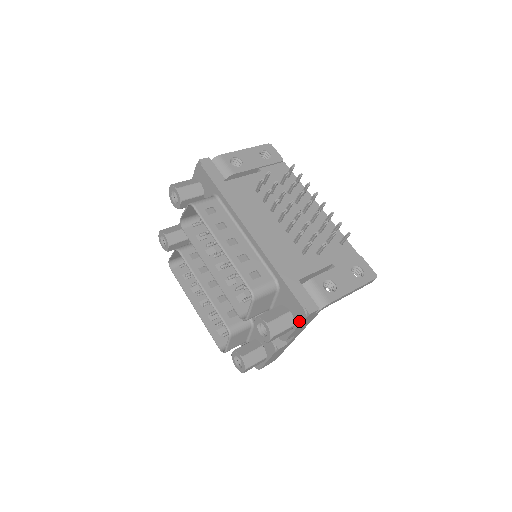
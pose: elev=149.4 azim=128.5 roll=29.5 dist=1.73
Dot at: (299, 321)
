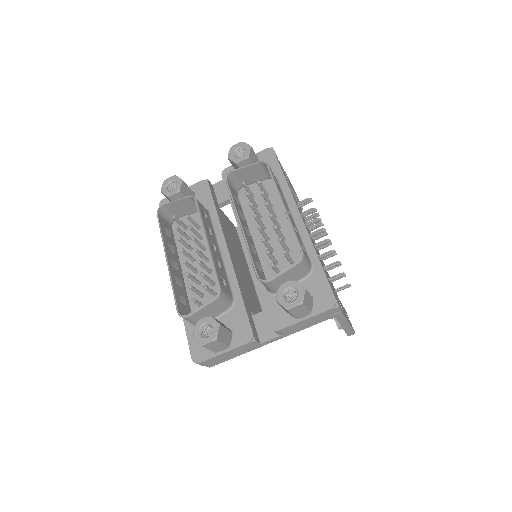
Dot at: (320, 310)
